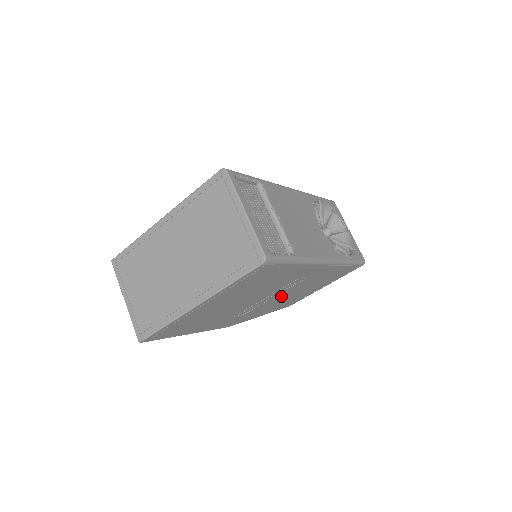
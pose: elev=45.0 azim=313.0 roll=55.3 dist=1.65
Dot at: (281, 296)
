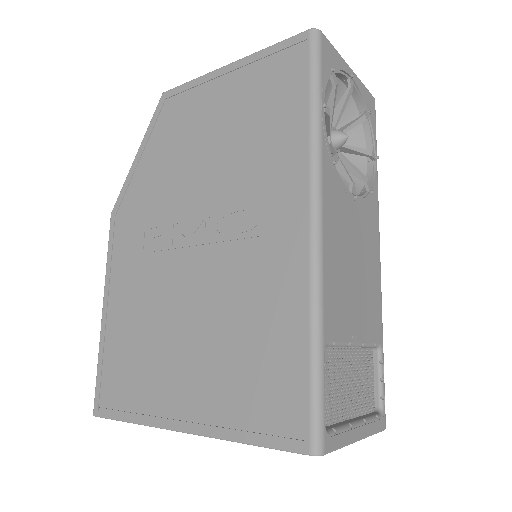
Dot at: occluded
